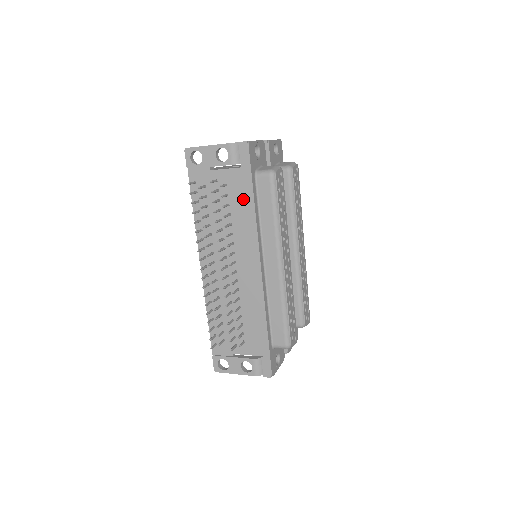
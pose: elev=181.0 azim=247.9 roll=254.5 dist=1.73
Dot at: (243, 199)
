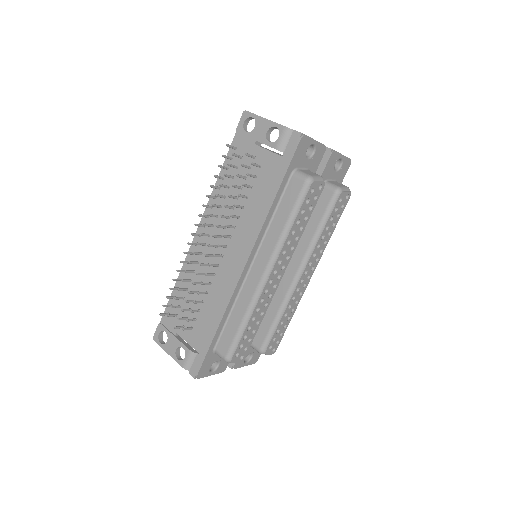
Dot at: (267, 189)
